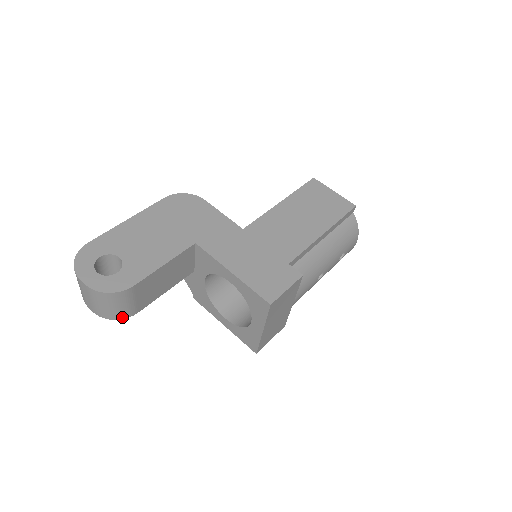
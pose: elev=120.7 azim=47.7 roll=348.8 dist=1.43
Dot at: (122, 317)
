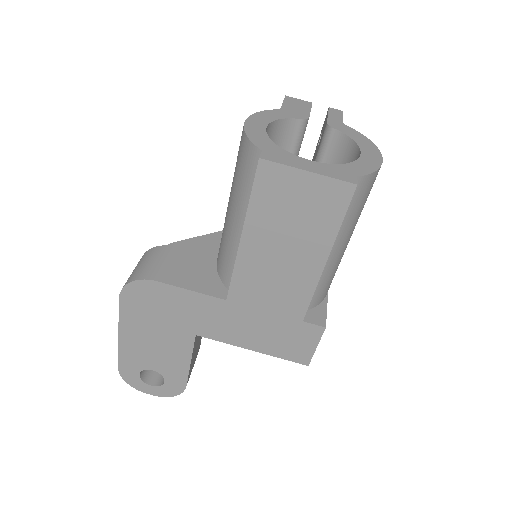
Dot at: occluded
